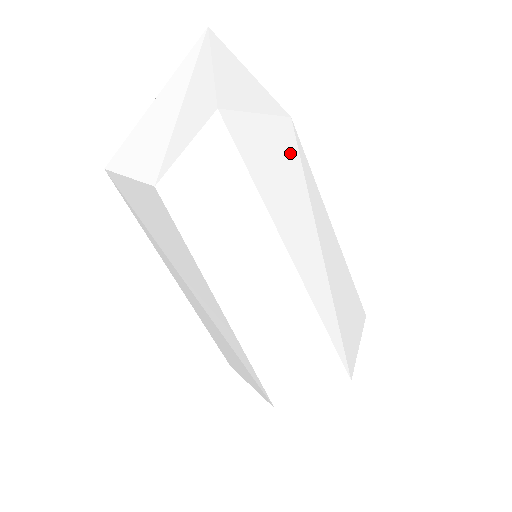
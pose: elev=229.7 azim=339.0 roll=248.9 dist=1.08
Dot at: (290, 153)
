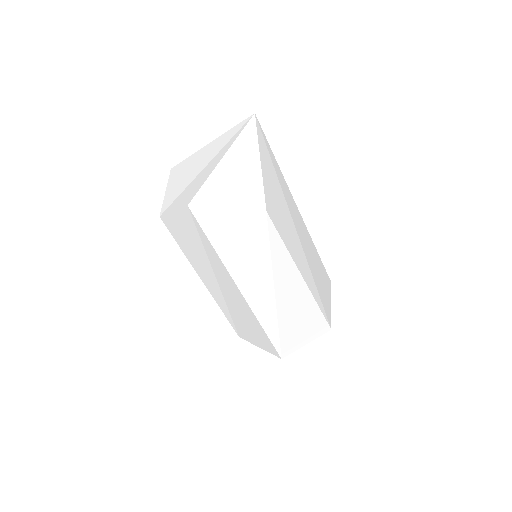
Dot at: (257, 231)
